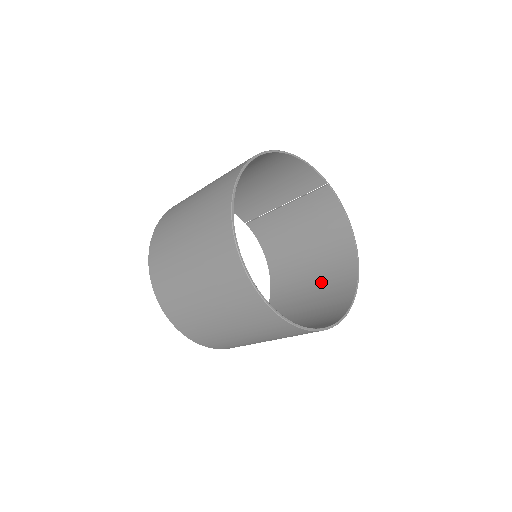
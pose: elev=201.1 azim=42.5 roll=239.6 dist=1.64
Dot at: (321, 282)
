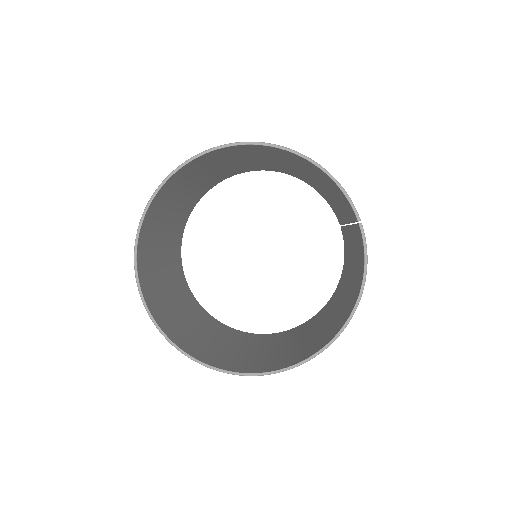
Dot at: (317, 334)
